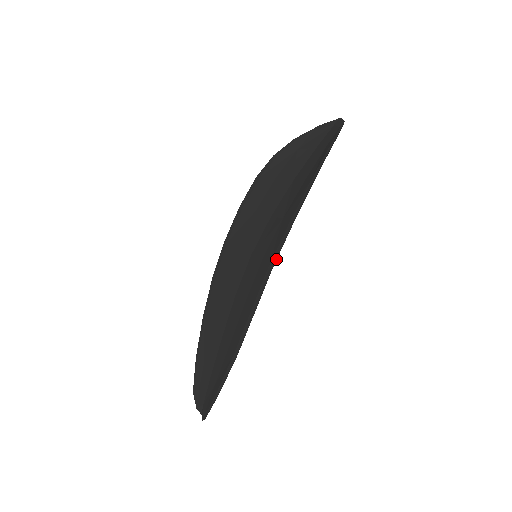
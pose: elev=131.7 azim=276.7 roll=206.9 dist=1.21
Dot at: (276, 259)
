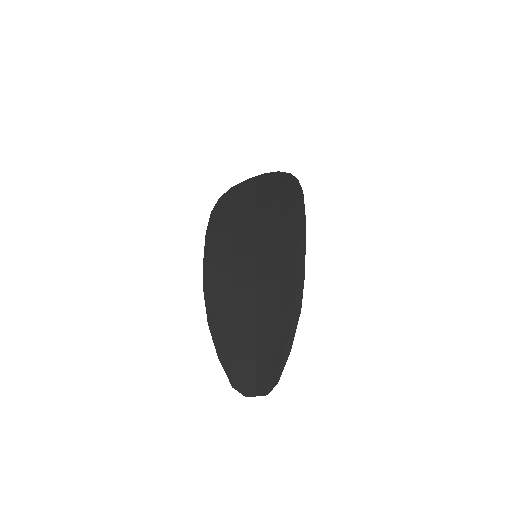
Dot at: (305, 236)
